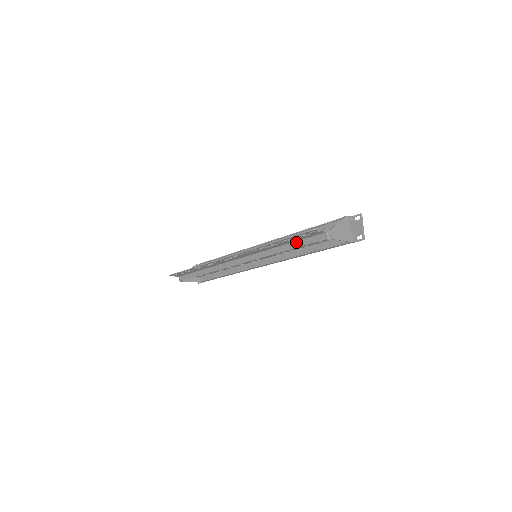
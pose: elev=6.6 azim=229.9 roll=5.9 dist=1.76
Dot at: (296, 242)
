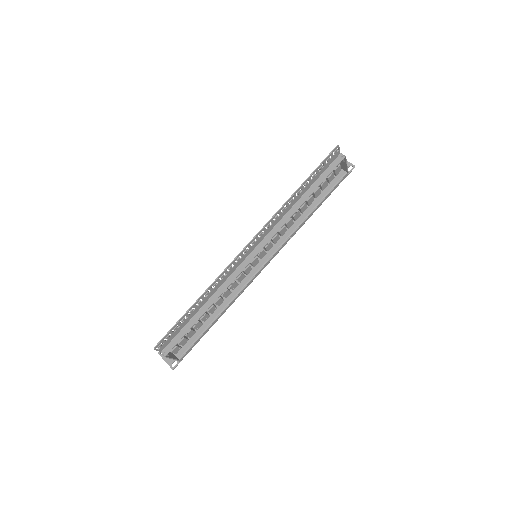
Dot at: (315, 182)
